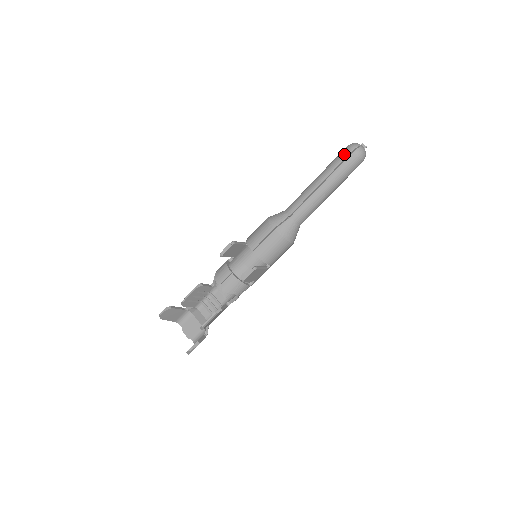
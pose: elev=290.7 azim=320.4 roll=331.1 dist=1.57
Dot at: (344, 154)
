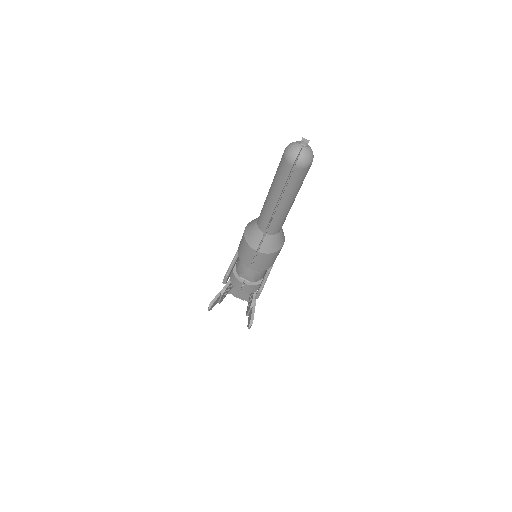
Dot at: (285, 170)
